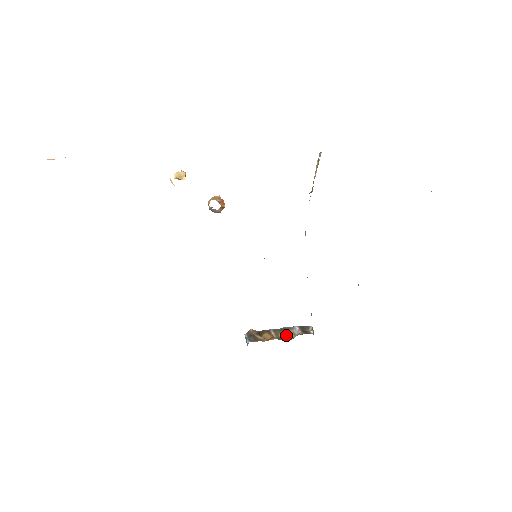
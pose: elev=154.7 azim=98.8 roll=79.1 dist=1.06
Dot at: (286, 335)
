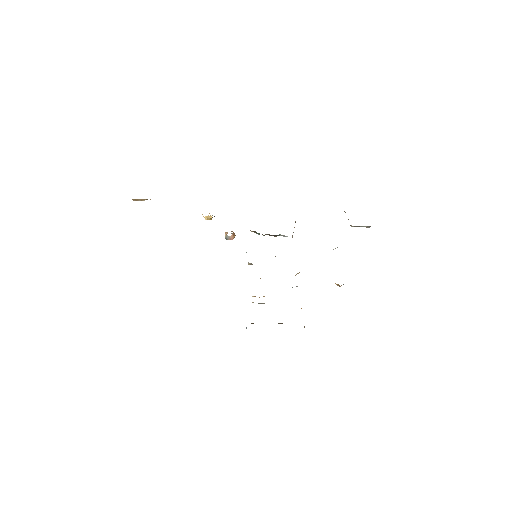
Dot at: (281, 323)
